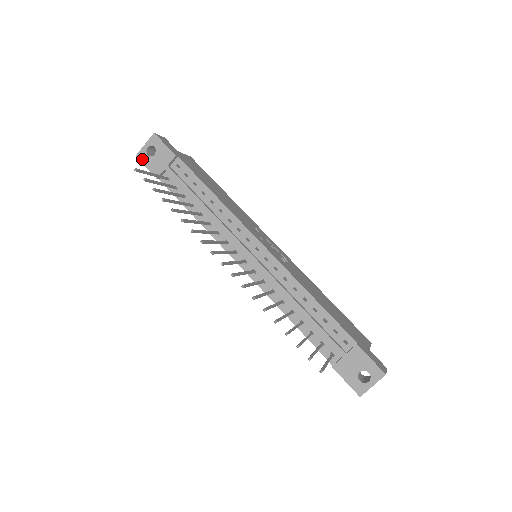
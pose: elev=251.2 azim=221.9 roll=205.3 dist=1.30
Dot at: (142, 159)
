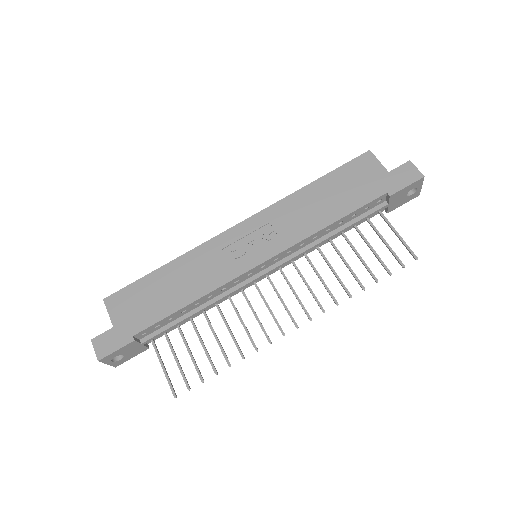
Dot at: (122, 363)
